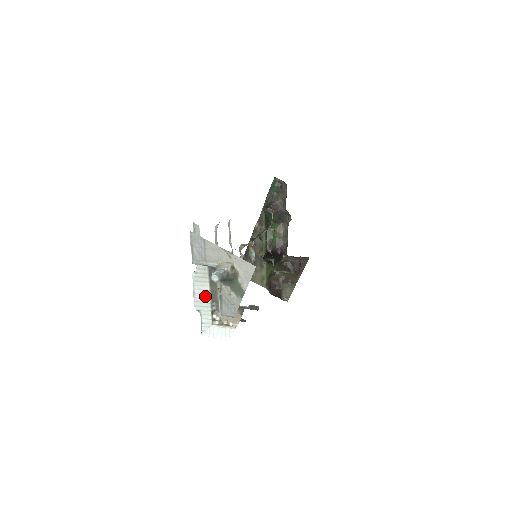
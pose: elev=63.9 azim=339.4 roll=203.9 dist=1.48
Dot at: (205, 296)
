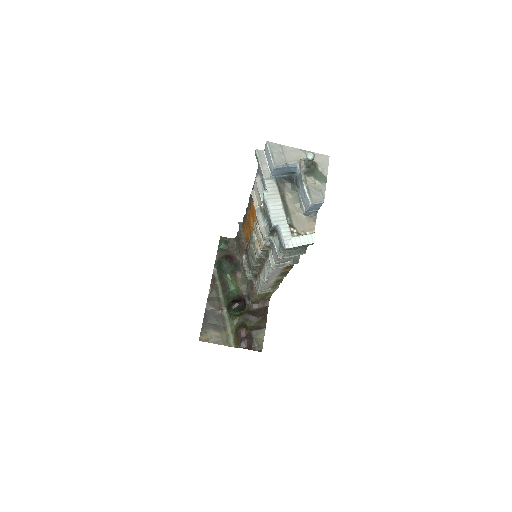
Dot at: (280, 211)
